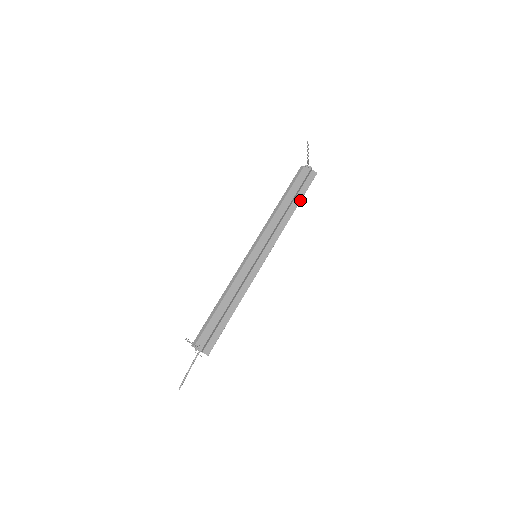
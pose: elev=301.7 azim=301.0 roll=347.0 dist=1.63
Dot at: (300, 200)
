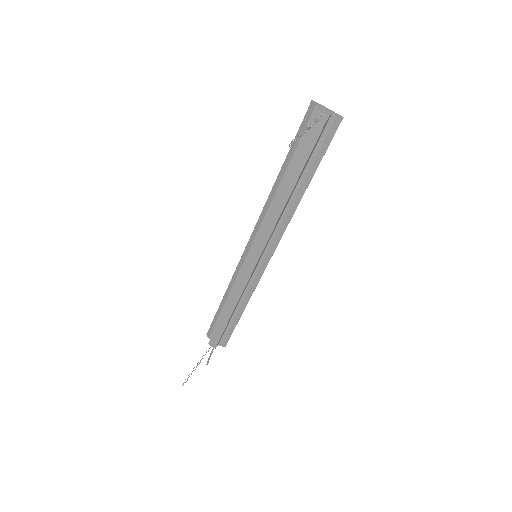
Dot at: (313, 173)
